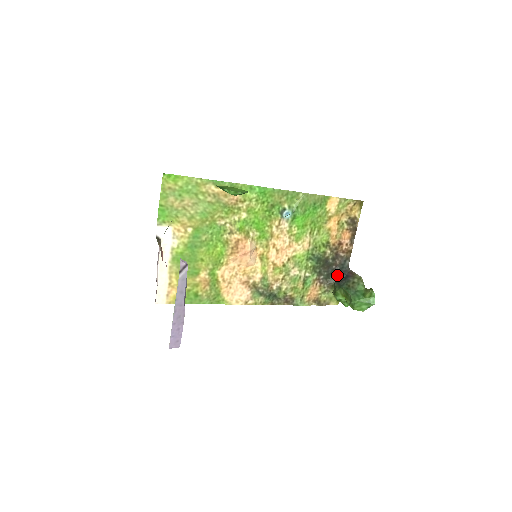
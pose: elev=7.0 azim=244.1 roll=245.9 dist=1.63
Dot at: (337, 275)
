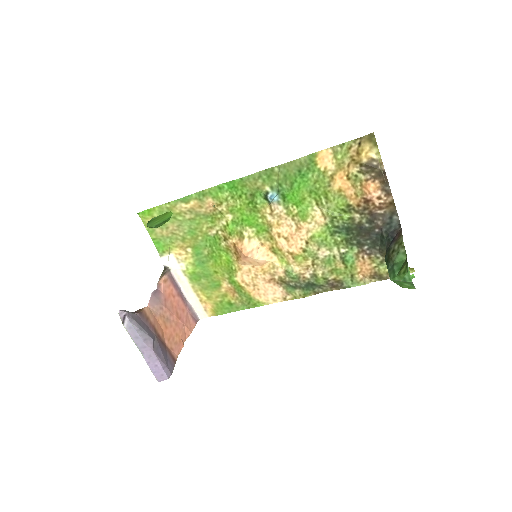
Dot at: (385, 240)
